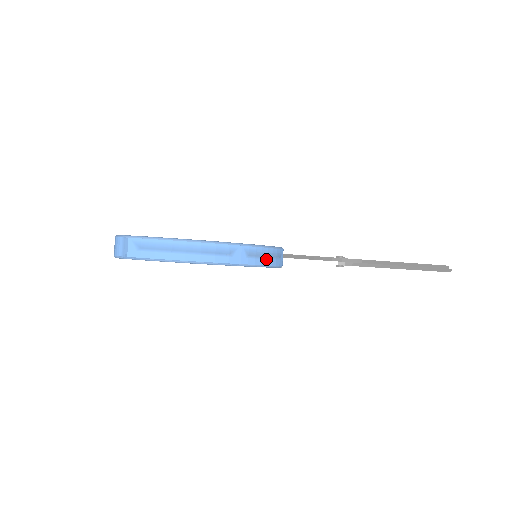
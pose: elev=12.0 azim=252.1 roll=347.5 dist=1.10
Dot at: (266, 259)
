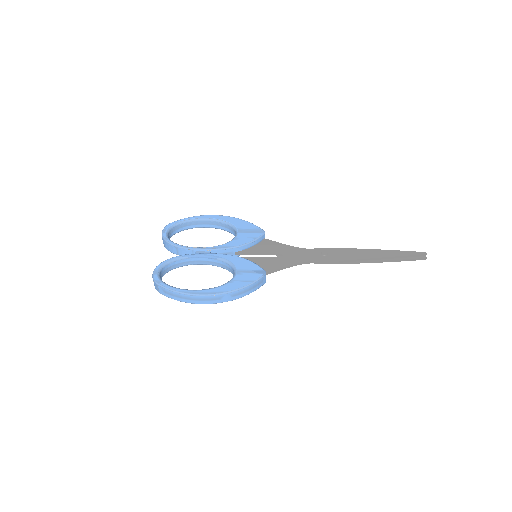
Dot at: (248, 292)
